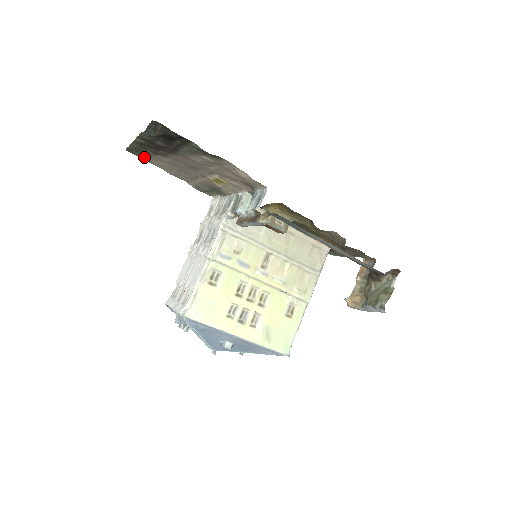
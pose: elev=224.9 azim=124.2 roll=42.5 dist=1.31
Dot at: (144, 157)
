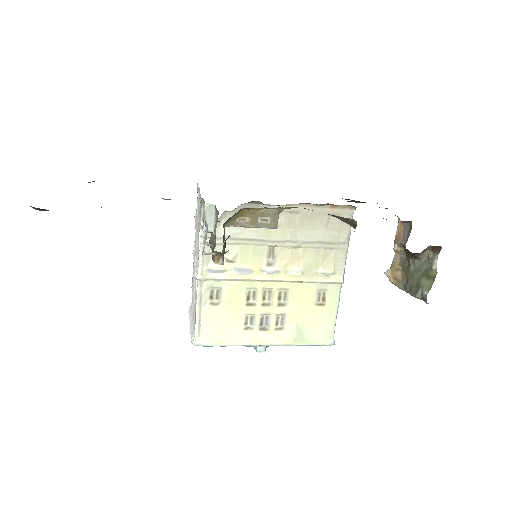
Dot at: occluded
